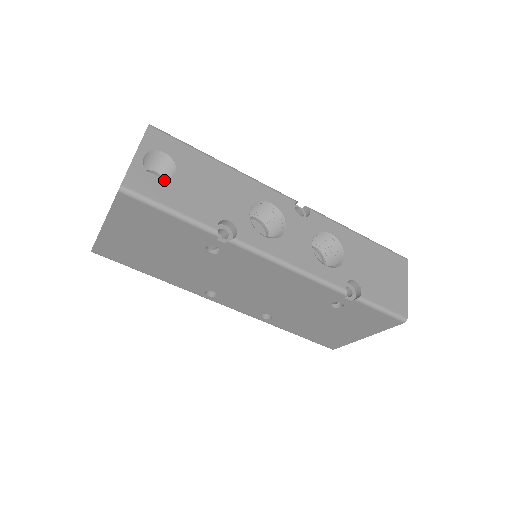
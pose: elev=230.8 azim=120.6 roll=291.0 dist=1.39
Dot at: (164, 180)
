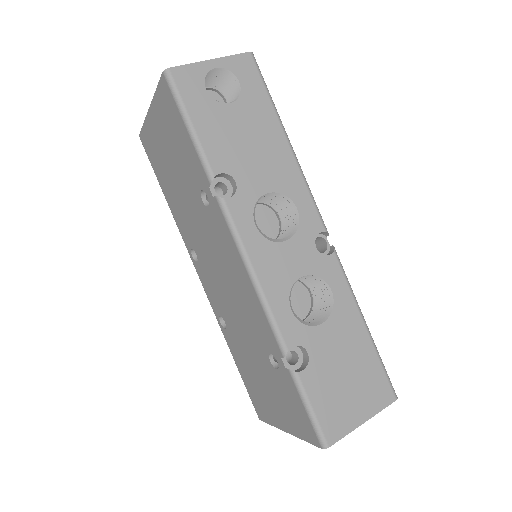
Dot at: (212, 99)
